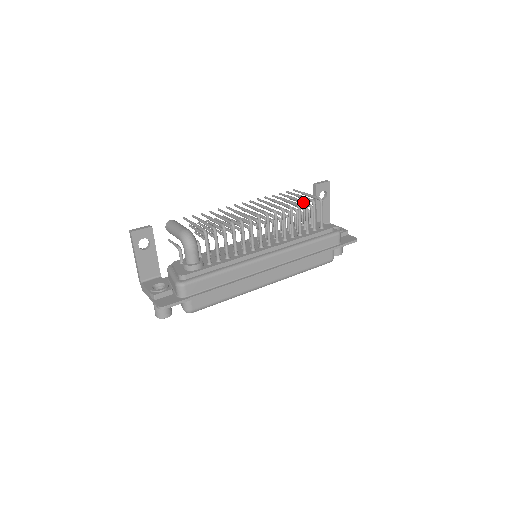
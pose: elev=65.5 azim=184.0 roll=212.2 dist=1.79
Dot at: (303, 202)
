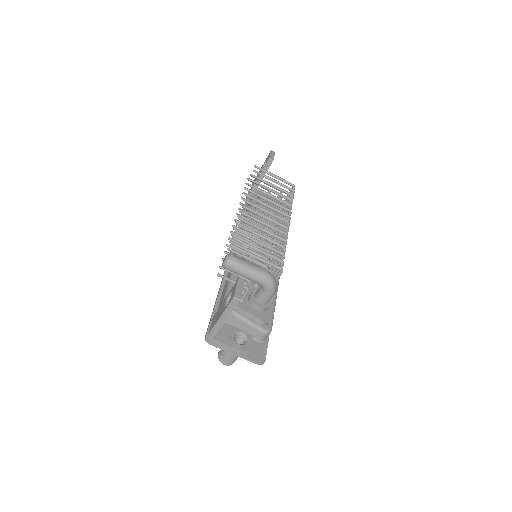
Dot at: (291, 195)
